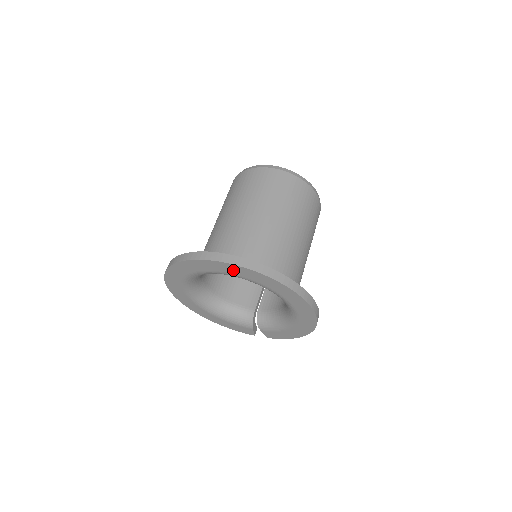
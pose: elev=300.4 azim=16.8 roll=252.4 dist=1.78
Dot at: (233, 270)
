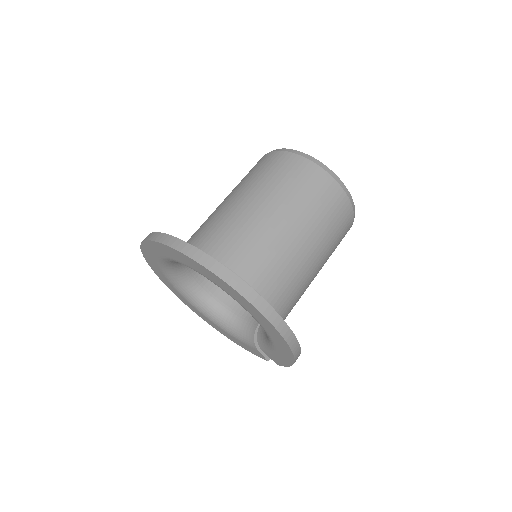
Dot at: (166, 251)
